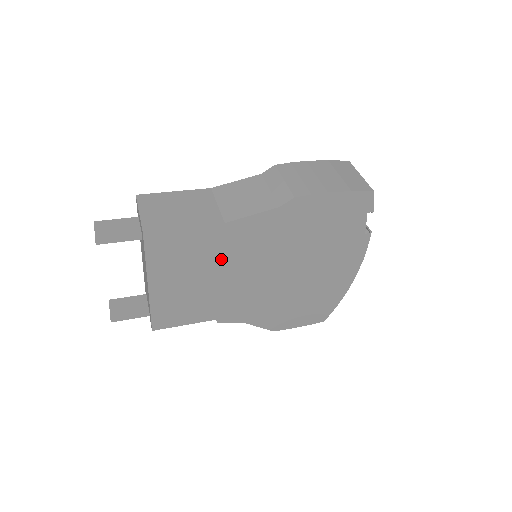
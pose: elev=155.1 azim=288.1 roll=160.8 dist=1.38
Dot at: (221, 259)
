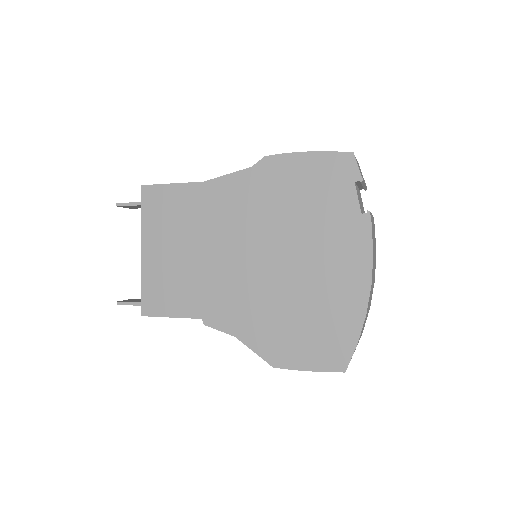
Dot at: (203, 227)
